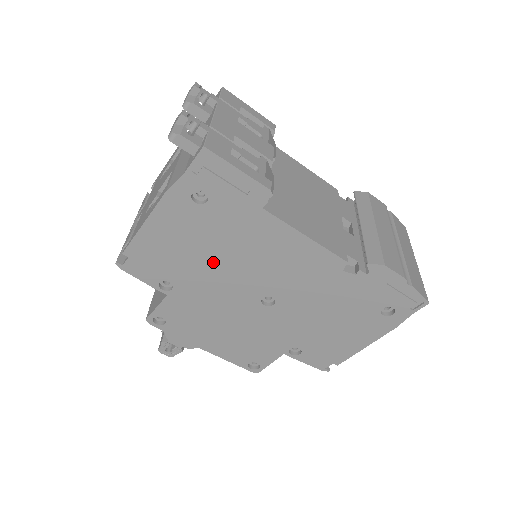
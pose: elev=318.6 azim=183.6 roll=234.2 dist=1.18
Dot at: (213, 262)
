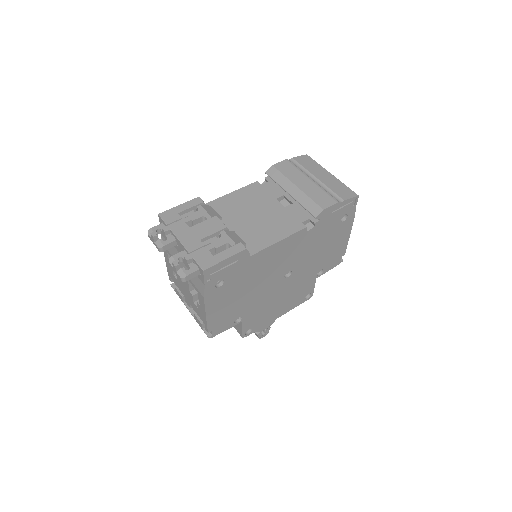
Dot at: (249, 292)
